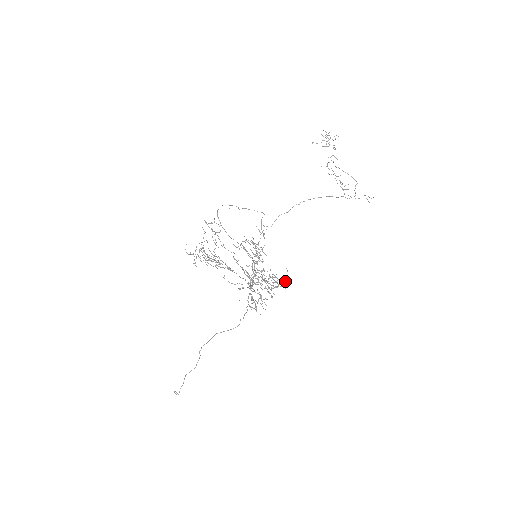
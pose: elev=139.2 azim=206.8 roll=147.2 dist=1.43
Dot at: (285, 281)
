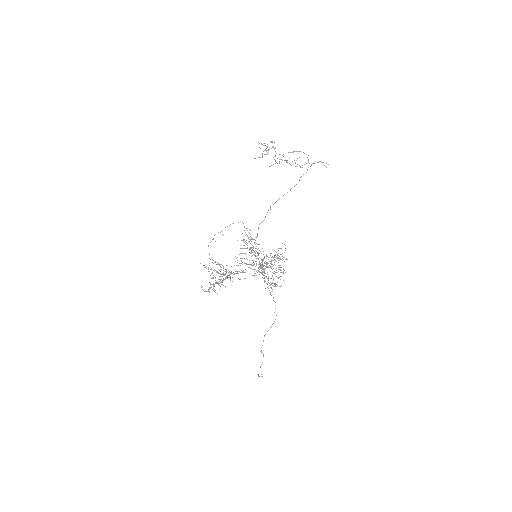
Dot at: occluded
